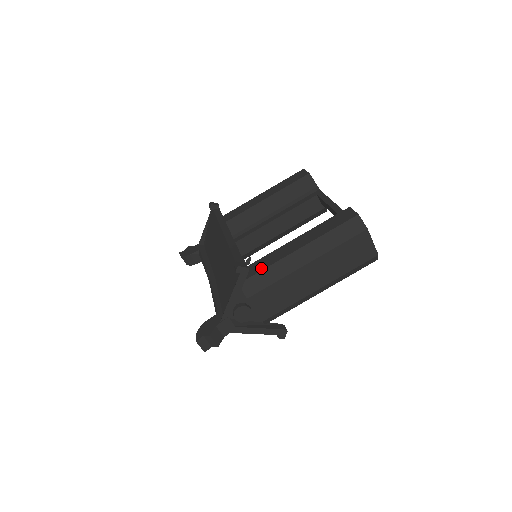
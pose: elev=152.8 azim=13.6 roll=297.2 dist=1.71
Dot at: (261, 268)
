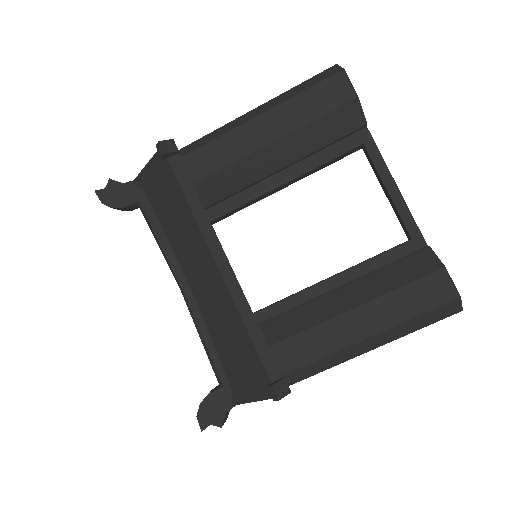
Dot at: (299, 363)
